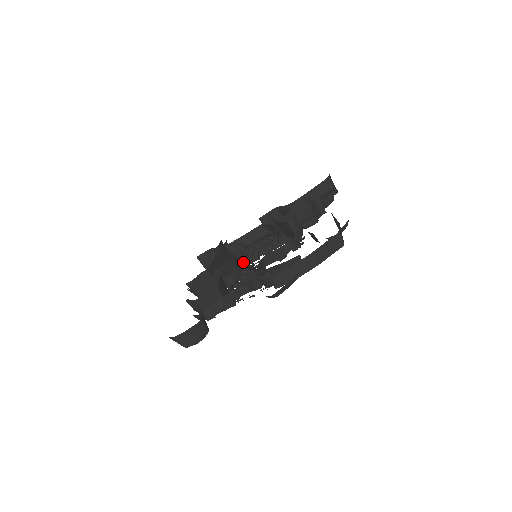
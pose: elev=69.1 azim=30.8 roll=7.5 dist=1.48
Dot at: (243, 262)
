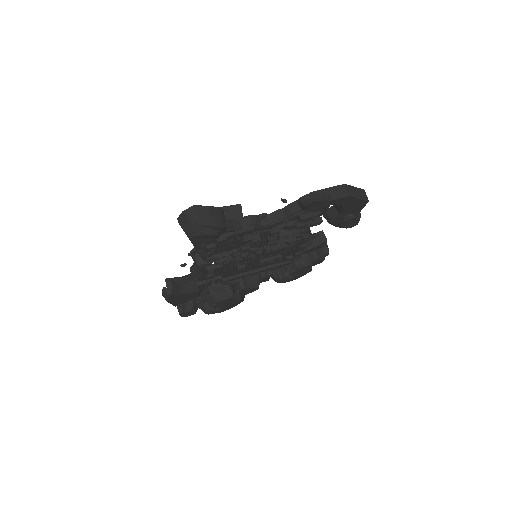
Dot at: occluded
